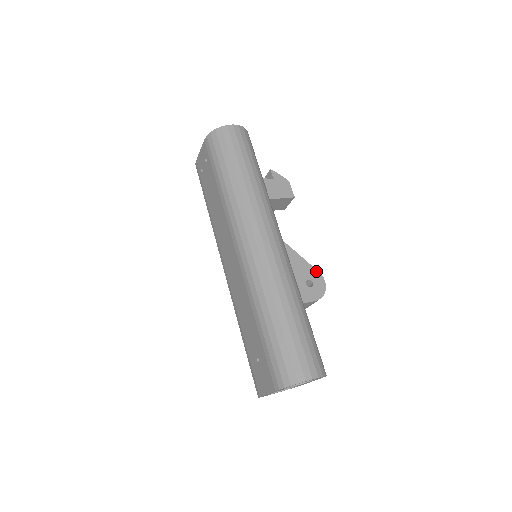
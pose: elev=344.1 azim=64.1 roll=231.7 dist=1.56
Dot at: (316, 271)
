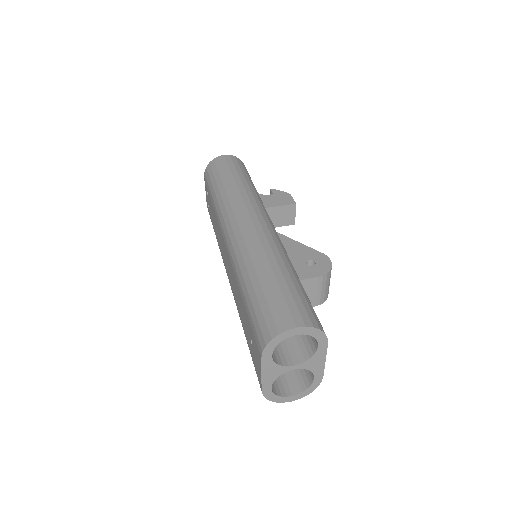
Dot at: (319, 253)
